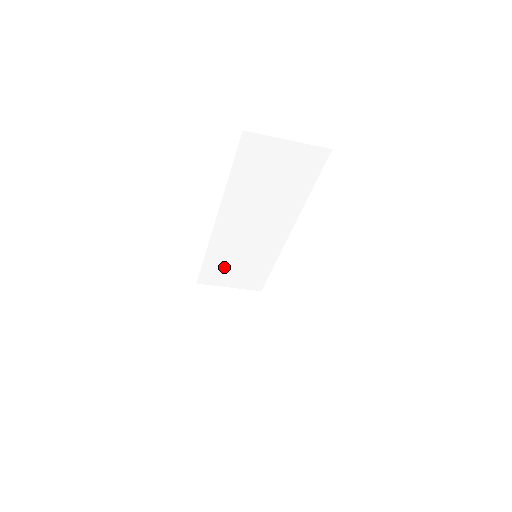
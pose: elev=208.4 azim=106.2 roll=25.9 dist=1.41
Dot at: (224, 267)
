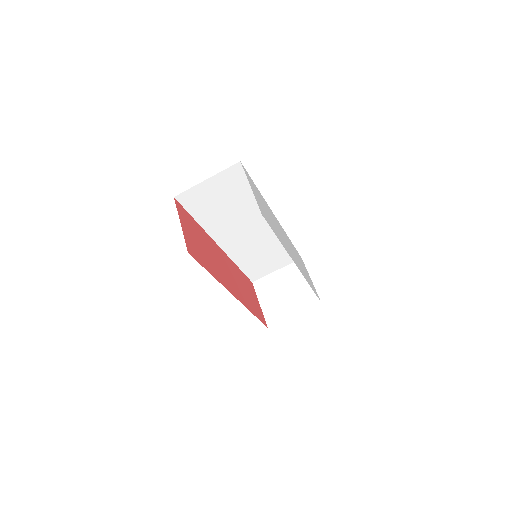
Dot at: (258, 263)
